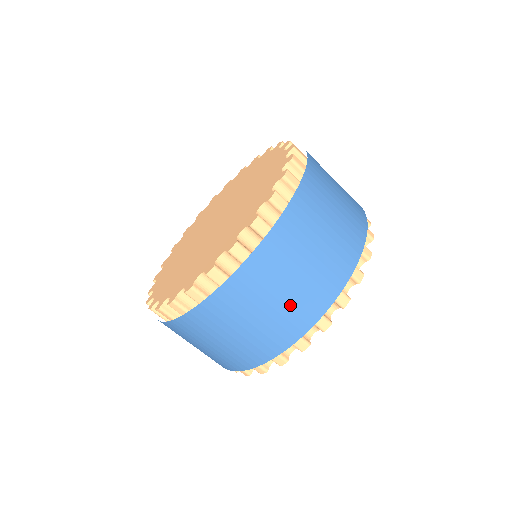
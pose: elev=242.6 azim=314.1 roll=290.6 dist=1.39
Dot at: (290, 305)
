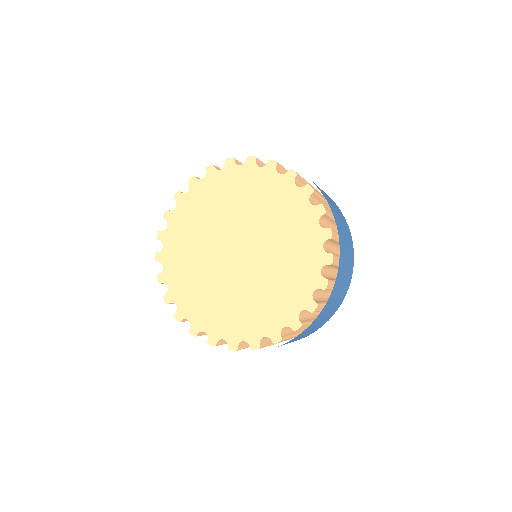
Dot at: occluded
